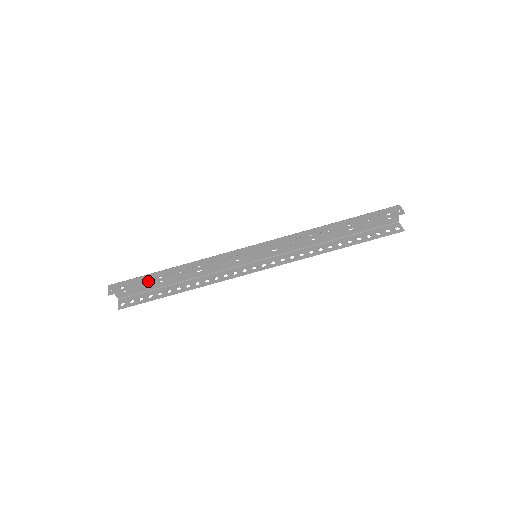
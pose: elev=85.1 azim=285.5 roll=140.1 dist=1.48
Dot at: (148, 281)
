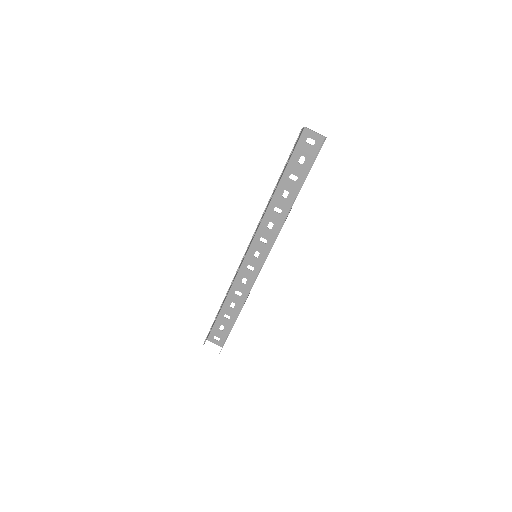
Dot at: (213, 322)
